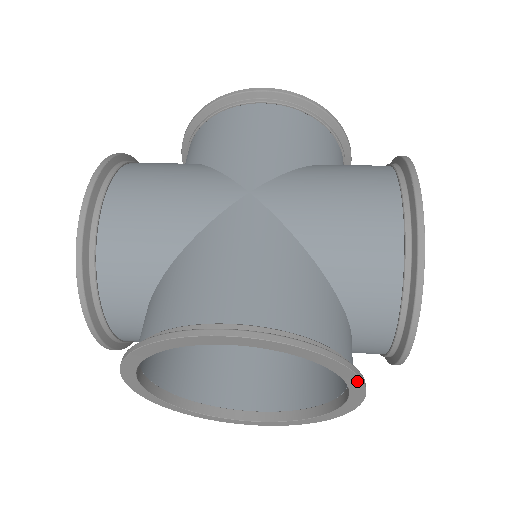
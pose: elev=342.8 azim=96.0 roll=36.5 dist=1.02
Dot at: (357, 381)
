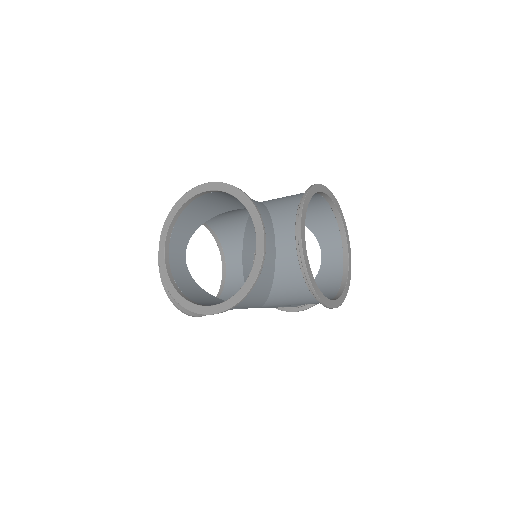
Dot at: (256, 215)
